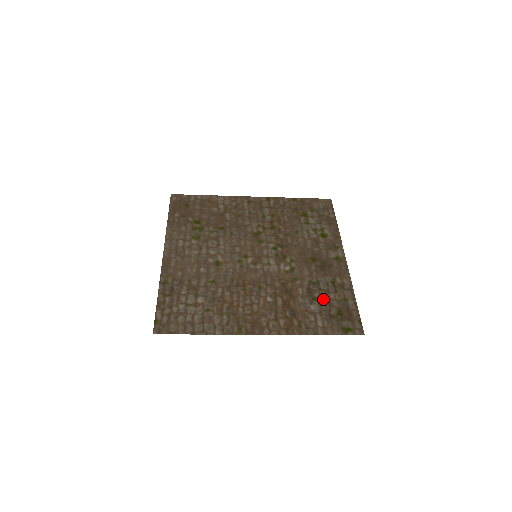
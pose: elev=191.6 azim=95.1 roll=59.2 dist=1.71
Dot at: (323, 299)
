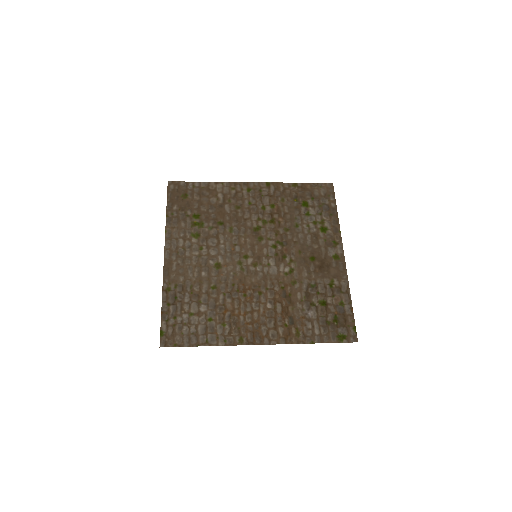
Dot at: (320, 304)
